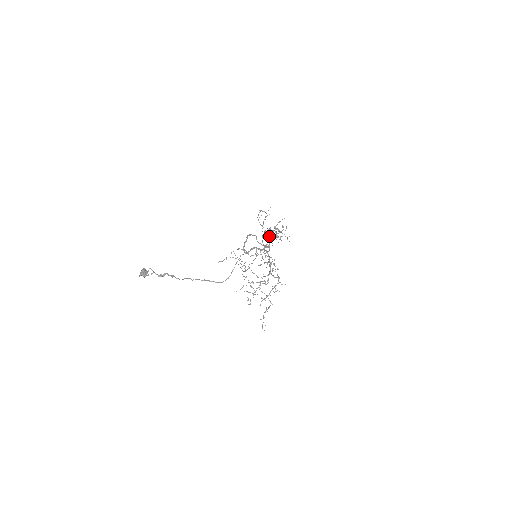
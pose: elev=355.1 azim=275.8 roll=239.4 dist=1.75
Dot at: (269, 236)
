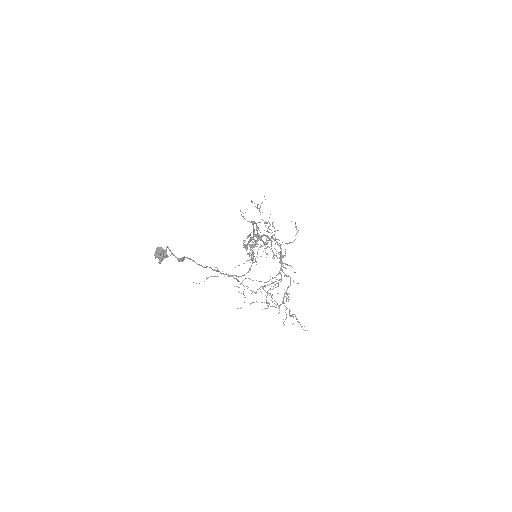
Dot at: occluded
